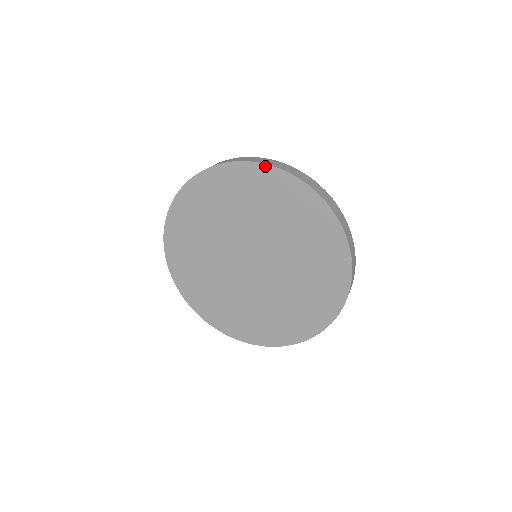
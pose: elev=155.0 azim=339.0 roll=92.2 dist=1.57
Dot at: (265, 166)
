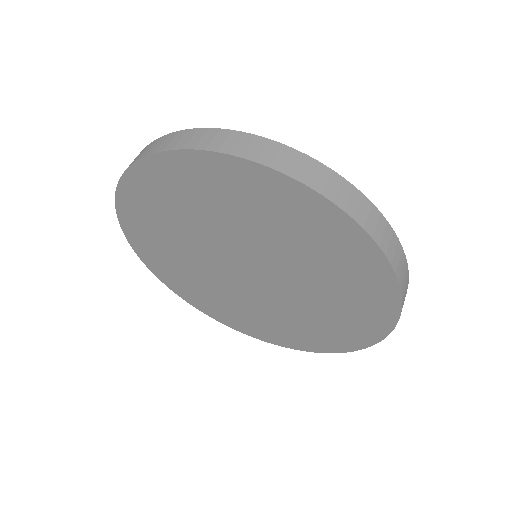
Dot at: (315, 194)
